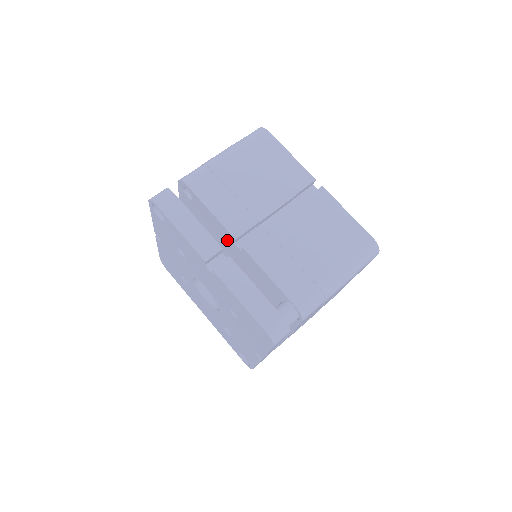
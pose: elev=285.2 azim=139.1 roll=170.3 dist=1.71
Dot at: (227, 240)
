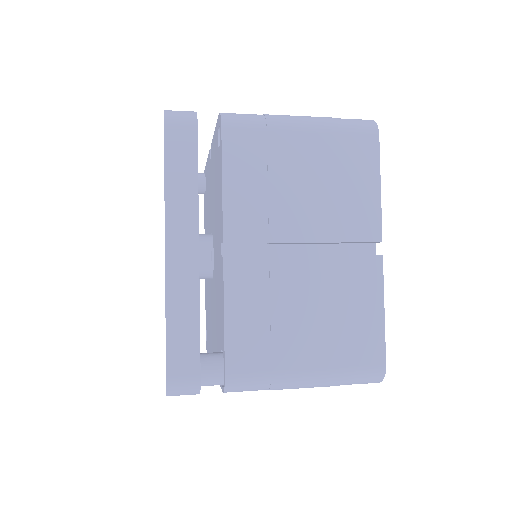
Dot at: (220, 230)
